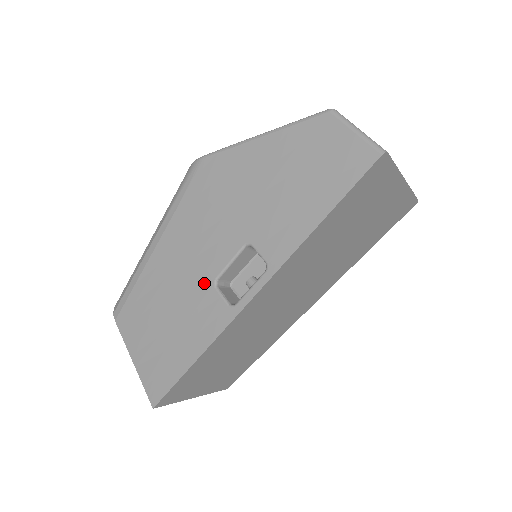
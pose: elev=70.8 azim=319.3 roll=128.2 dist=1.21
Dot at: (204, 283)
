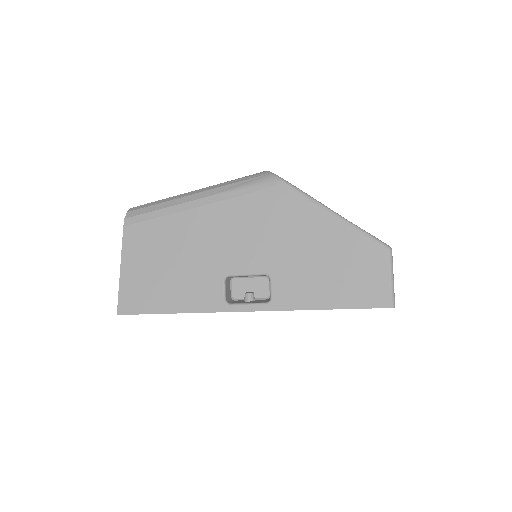
Dot at: (218, 270)
